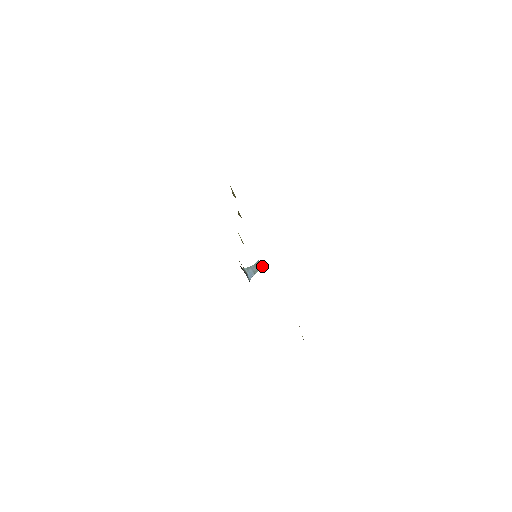
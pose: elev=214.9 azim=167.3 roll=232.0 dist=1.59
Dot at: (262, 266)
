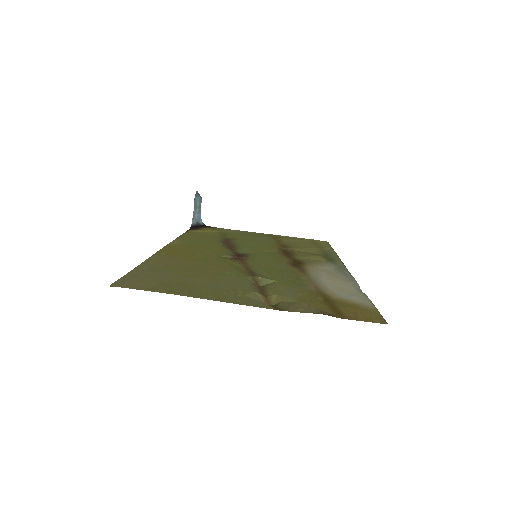
Dot at: (200, 199)
